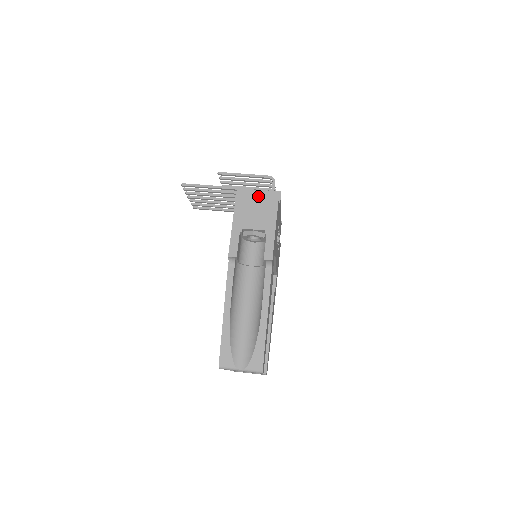
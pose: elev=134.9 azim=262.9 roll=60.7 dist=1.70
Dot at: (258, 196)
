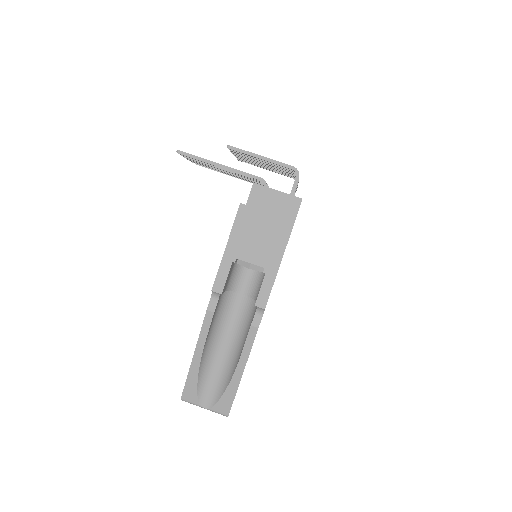
Dot at: (266, 218)
